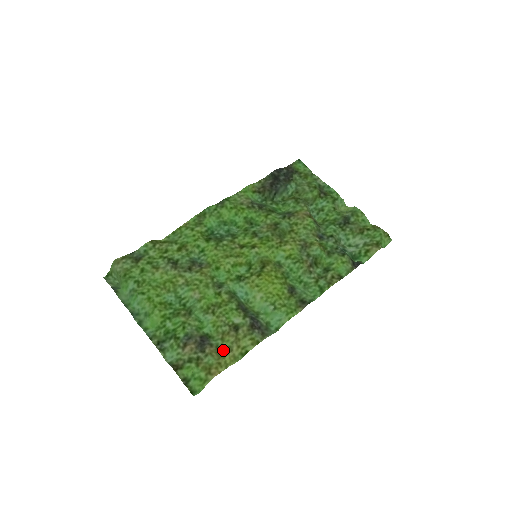
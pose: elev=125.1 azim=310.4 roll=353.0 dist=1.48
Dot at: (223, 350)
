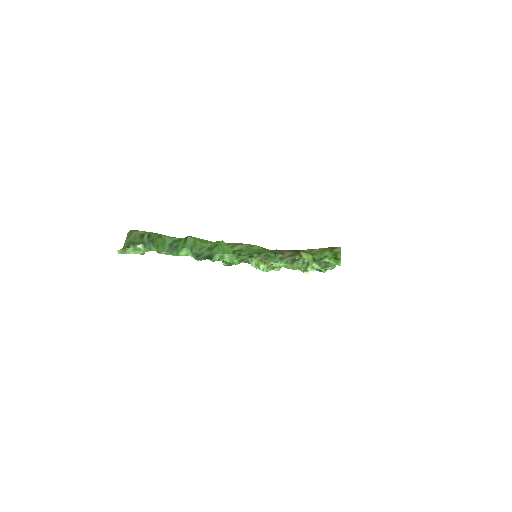
Dot at: occluded
